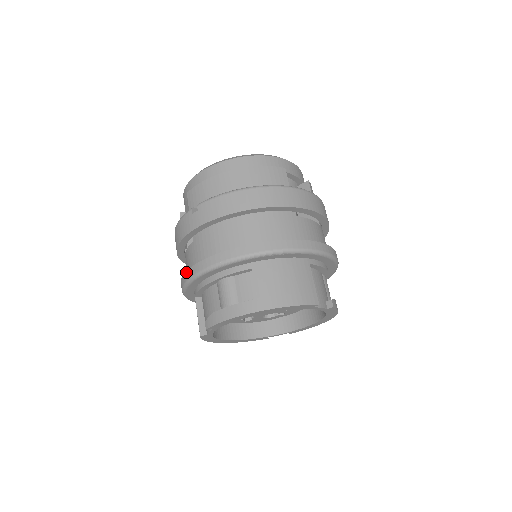
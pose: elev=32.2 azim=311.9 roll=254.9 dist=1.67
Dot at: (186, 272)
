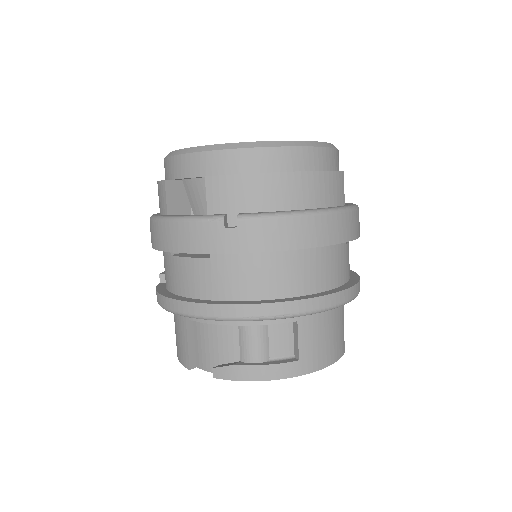
Dot at: (197, 304)
